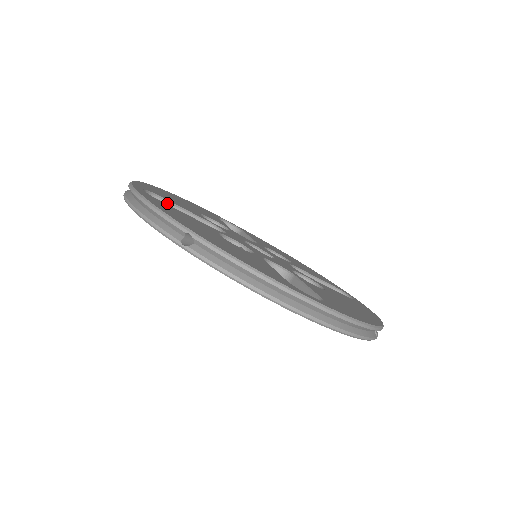
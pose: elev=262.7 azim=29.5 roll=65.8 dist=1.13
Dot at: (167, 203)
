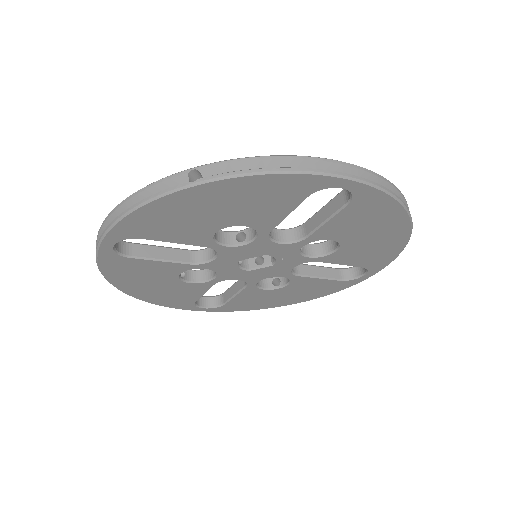
Dot at: (144, 246)
